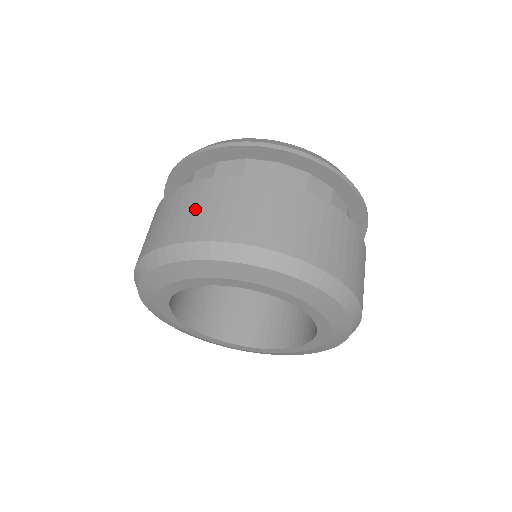
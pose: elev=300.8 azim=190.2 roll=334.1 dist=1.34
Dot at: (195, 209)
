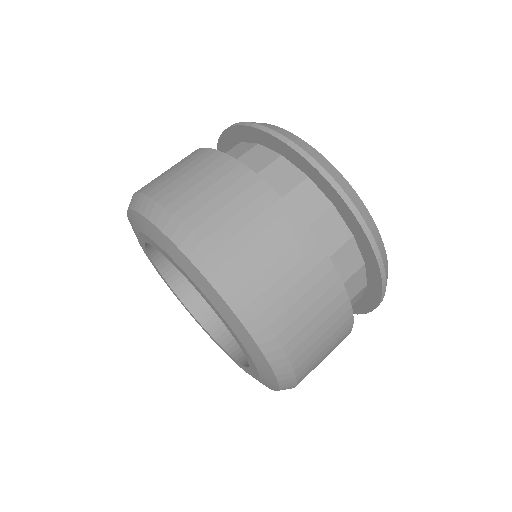
Dot at: (216, 195)
